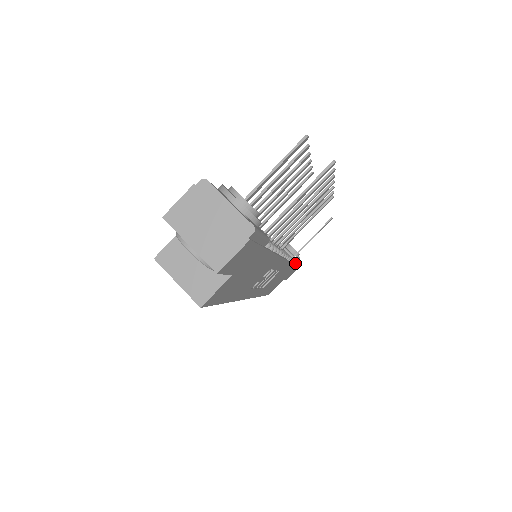
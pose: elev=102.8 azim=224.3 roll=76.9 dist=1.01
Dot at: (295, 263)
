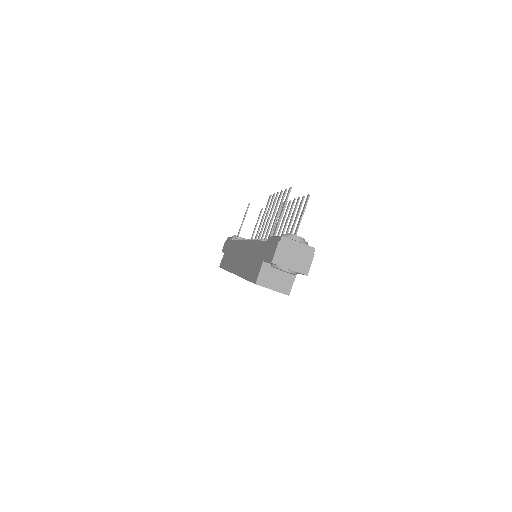
Dot at: occluded
